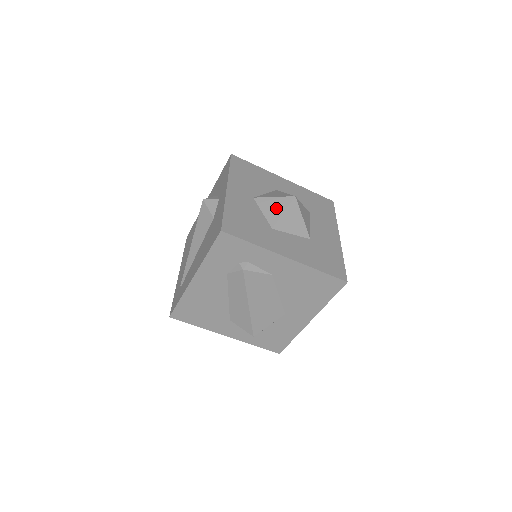
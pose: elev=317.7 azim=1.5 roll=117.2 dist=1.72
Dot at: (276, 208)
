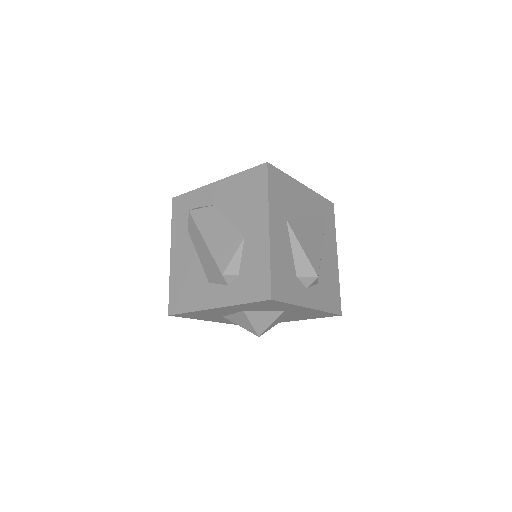
Dot at: occluded
